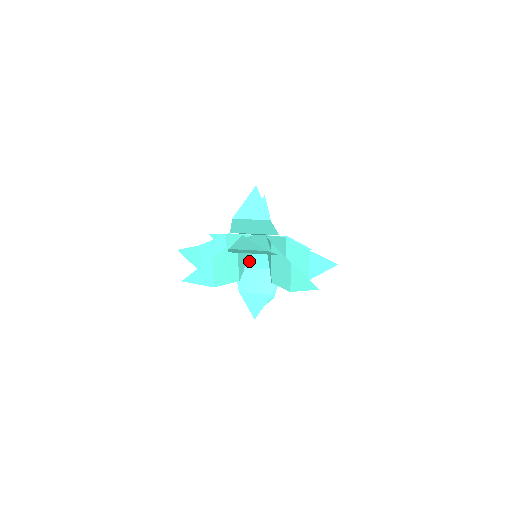
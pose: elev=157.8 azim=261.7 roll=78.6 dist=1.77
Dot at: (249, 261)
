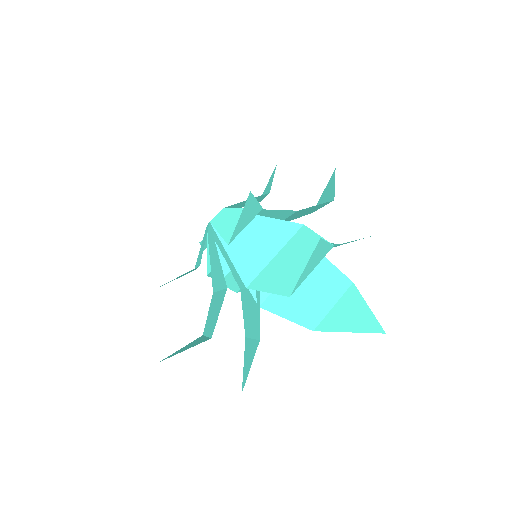
Dot at: occluded
